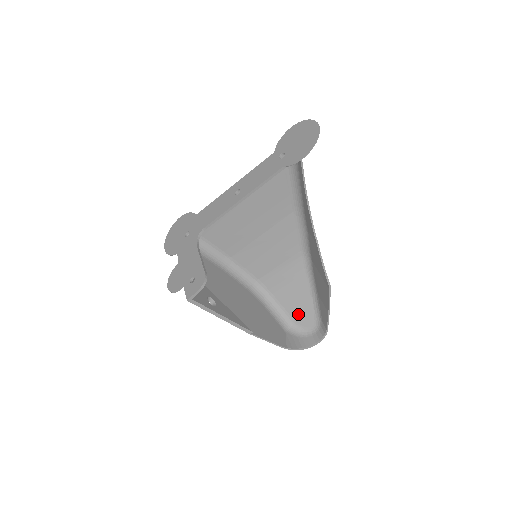
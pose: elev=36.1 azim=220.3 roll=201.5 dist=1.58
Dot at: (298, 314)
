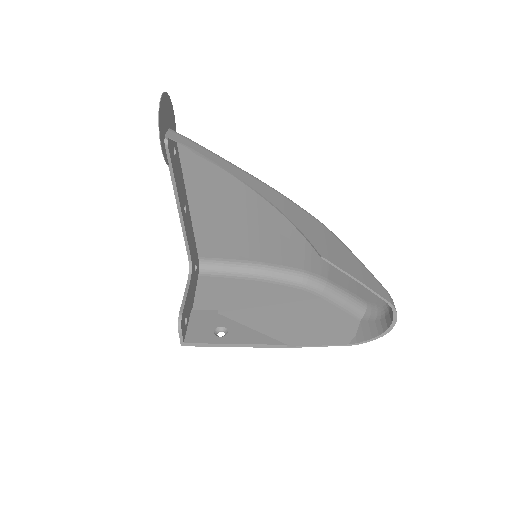
Dot at: (362, 291)
